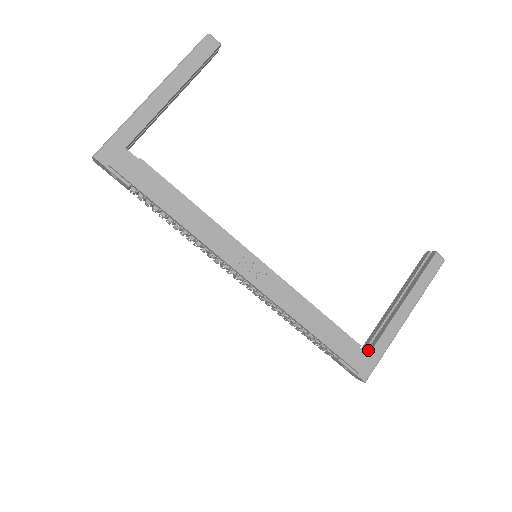
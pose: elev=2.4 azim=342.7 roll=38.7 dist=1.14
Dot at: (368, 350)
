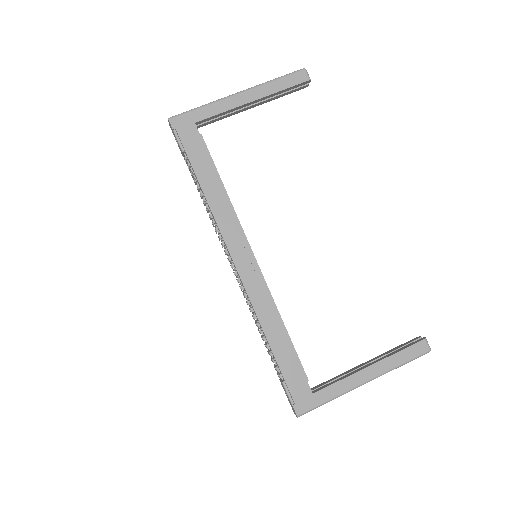
Dot at: (315, 390)
